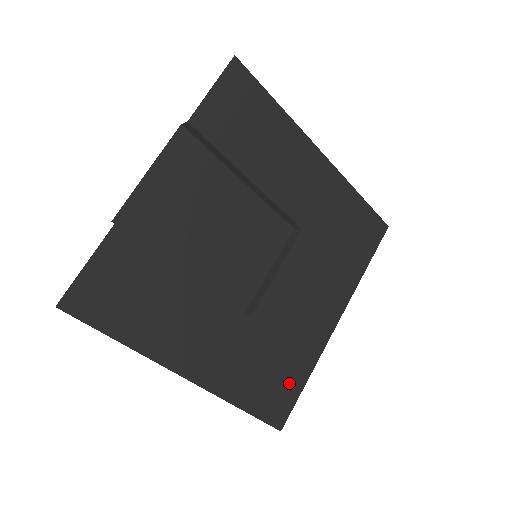
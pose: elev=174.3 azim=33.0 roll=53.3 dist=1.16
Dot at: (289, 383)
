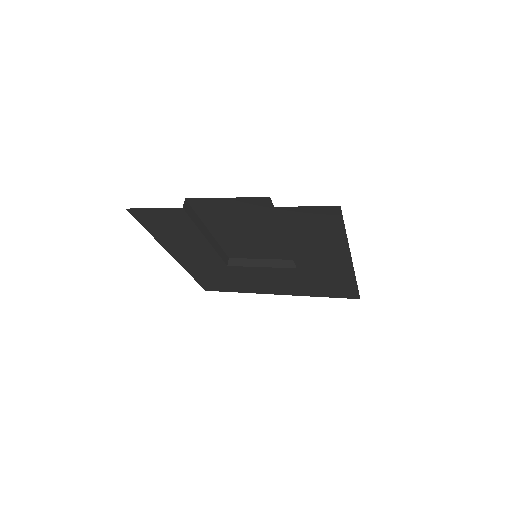
Dot at: (226, 287)
